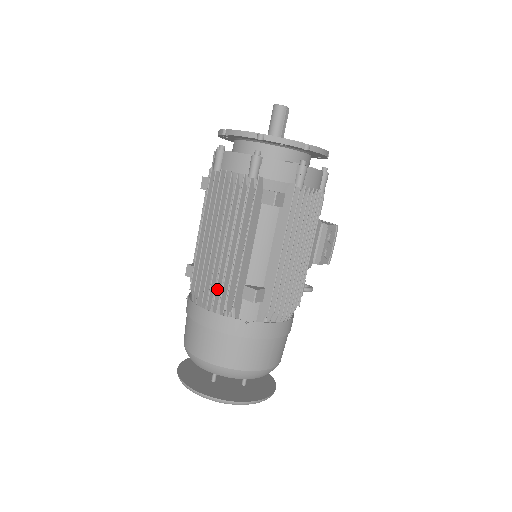
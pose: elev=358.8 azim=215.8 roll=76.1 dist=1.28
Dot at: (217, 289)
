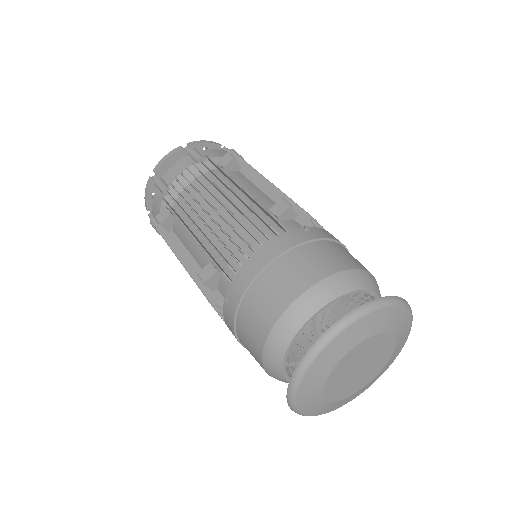
Dot at: (248, 230)
